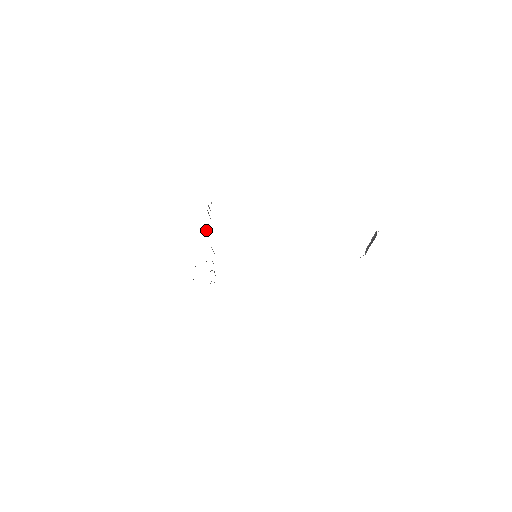
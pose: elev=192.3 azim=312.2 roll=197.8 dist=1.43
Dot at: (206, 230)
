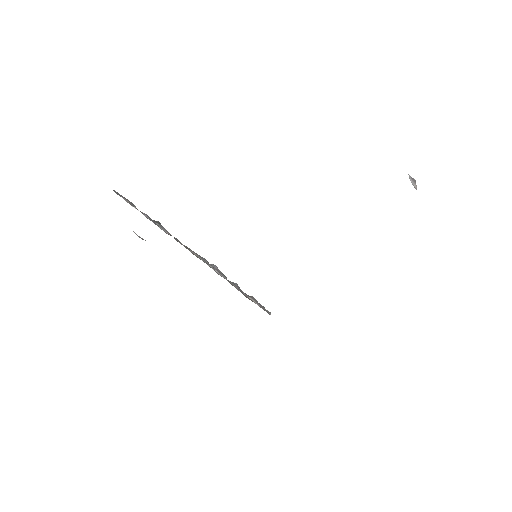
Dot at: occluded
